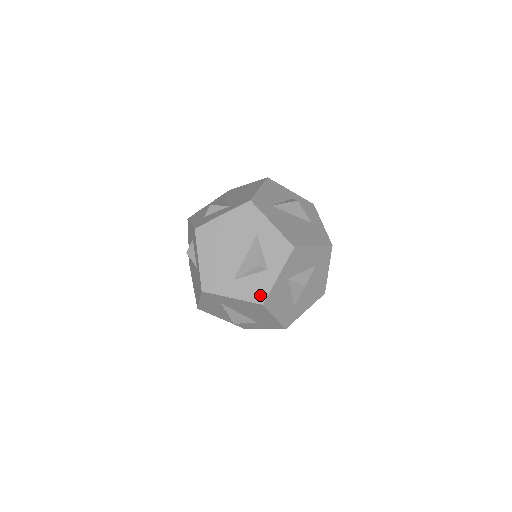
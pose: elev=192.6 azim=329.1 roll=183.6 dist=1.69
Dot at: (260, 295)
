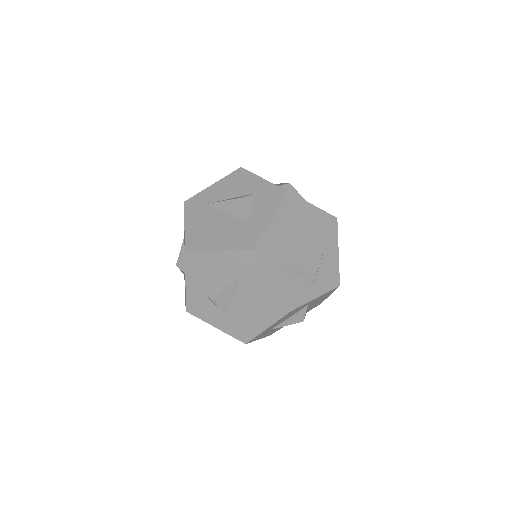
Dot at: (295, 300)
